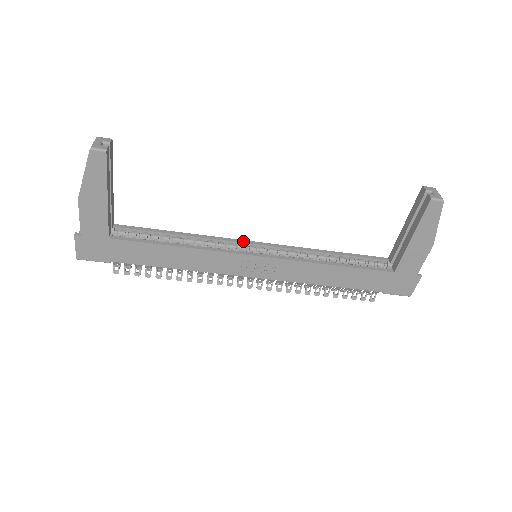
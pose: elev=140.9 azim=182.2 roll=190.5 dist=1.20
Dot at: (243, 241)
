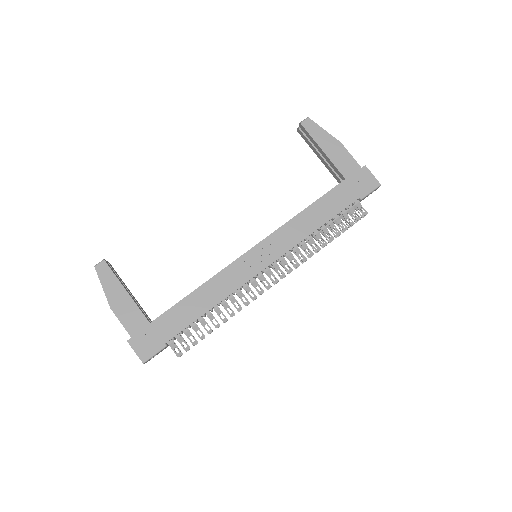
Dot at: occluded
